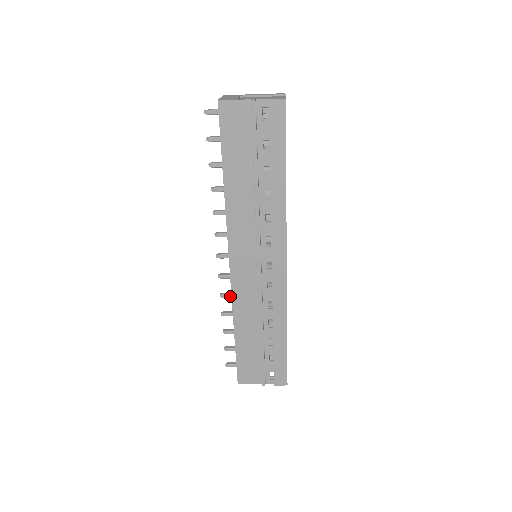
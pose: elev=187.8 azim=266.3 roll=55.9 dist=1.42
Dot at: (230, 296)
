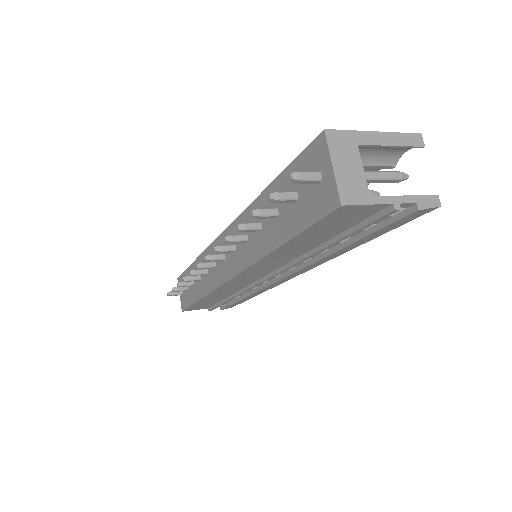
Dot at: (203, 274)
